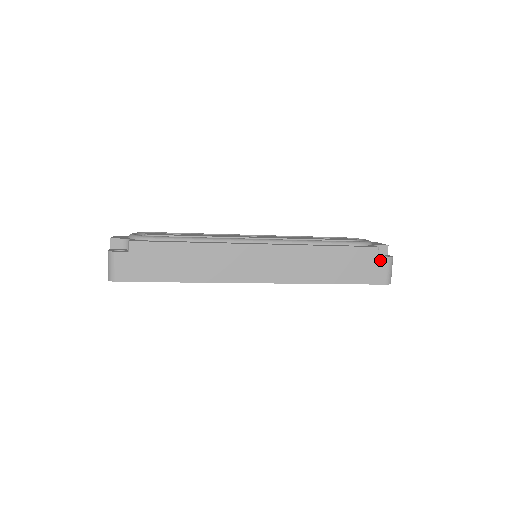
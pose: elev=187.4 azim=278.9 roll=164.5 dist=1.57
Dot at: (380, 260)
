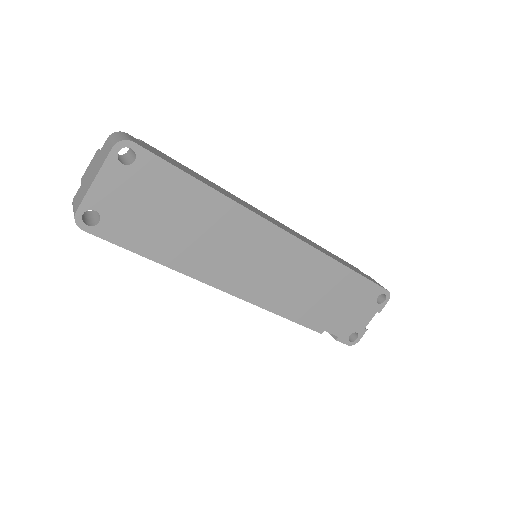
Dot at: (367, 275)
